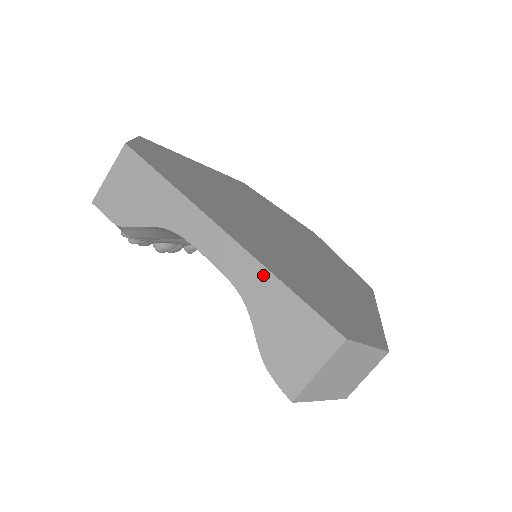
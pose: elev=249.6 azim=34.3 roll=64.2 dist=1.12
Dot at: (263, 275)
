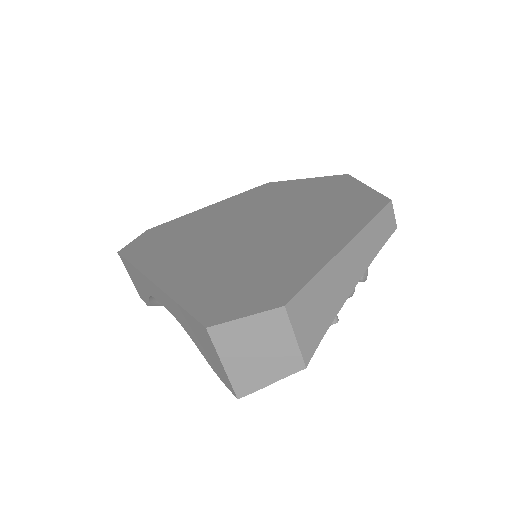
Dot at: (170, 301)
